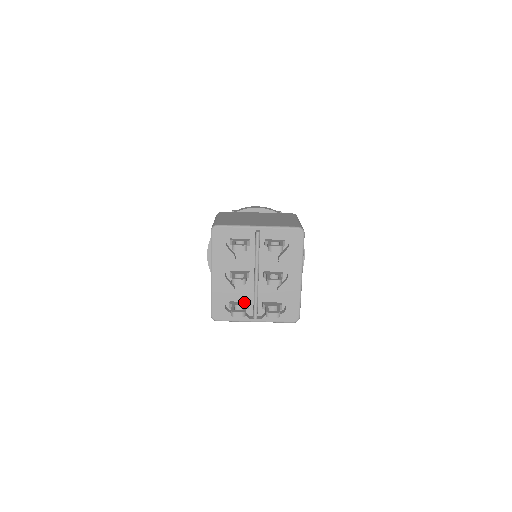
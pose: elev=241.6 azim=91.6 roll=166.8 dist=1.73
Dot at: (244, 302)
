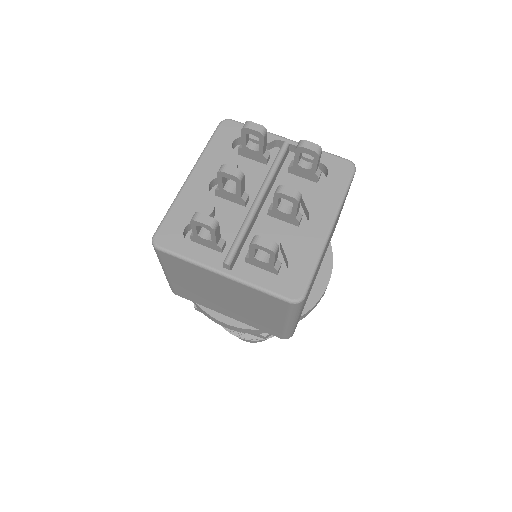
Dot at: occluded
